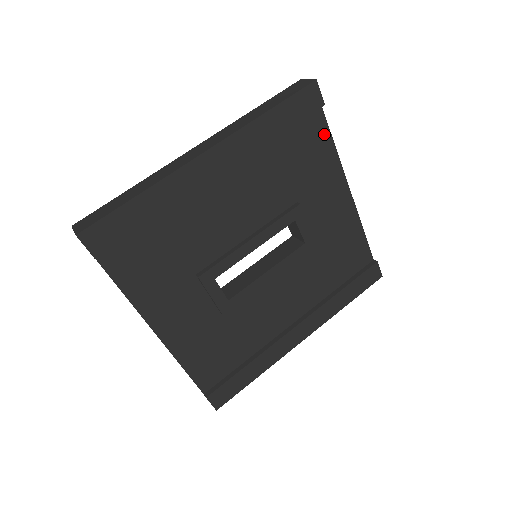
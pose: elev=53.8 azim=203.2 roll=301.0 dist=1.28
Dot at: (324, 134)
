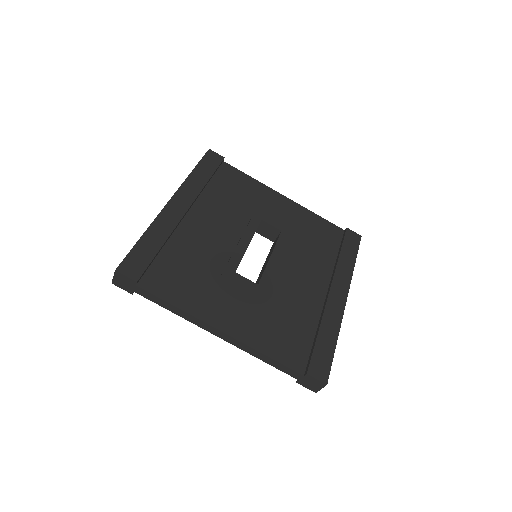
Dot at: (238, 174)
